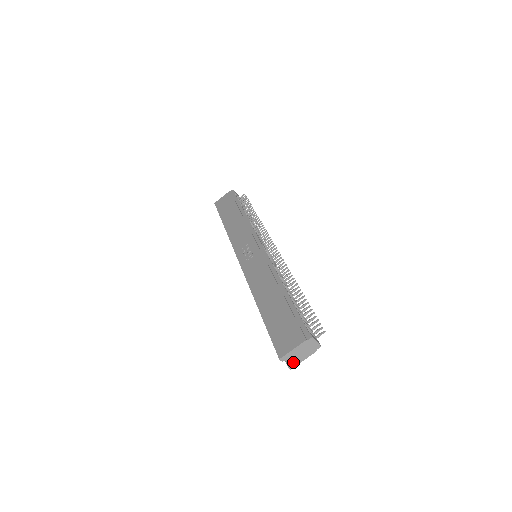
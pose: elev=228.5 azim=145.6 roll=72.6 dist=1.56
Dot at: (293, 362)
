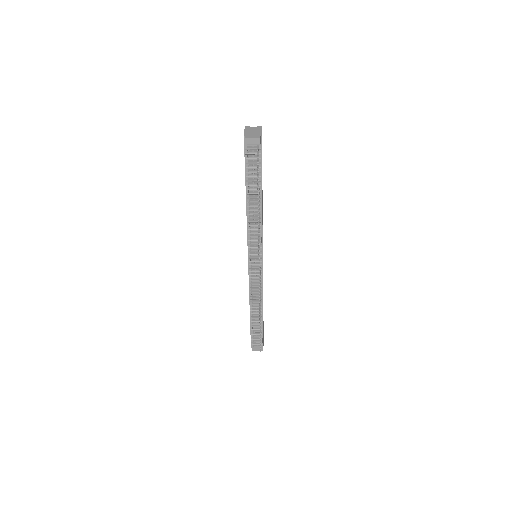
Dot at: occluded
